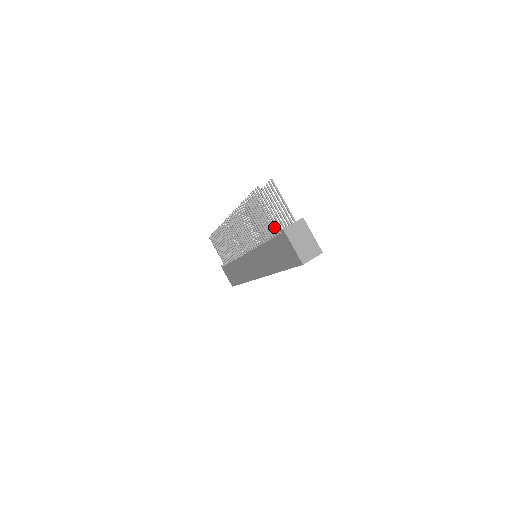
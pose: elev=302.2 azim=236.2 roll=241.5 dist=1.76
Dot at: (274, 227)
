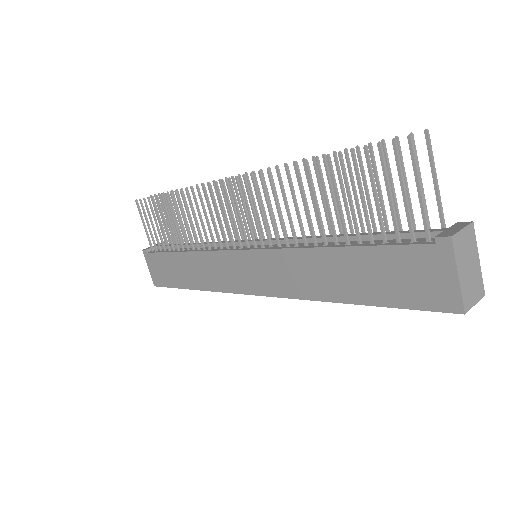
Dot at: (397, 225)
